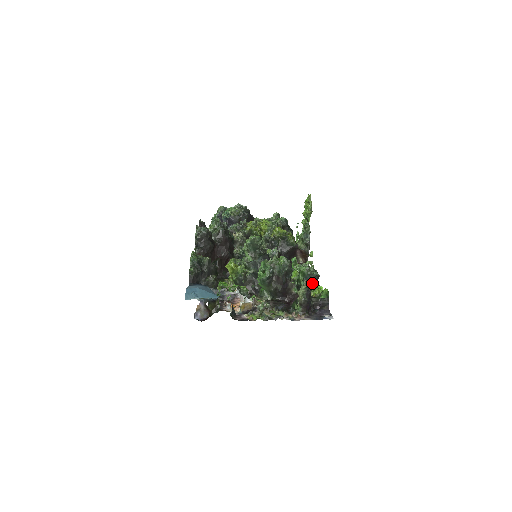
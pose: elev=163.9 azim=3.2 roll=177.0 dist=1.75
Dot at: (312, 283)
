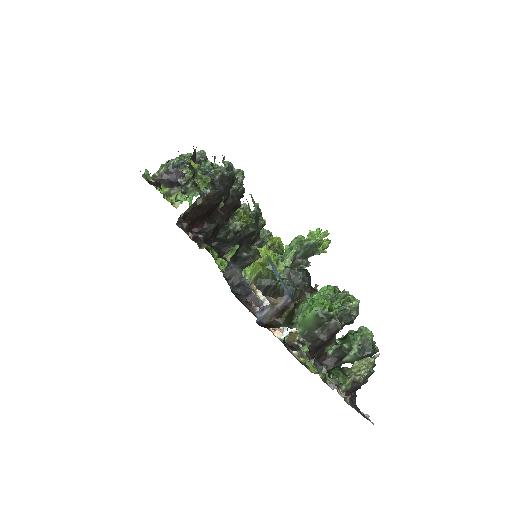
Dot at: (364, 357)
